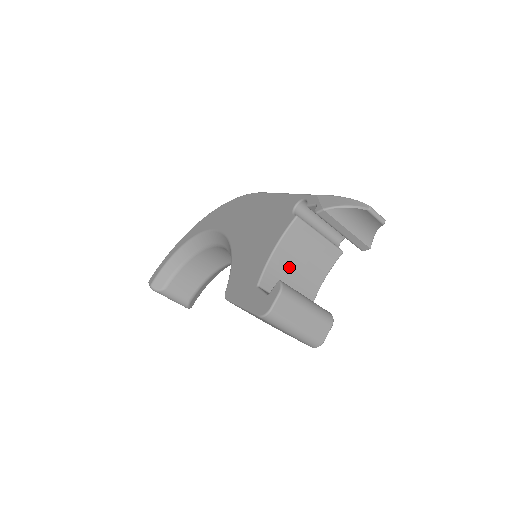
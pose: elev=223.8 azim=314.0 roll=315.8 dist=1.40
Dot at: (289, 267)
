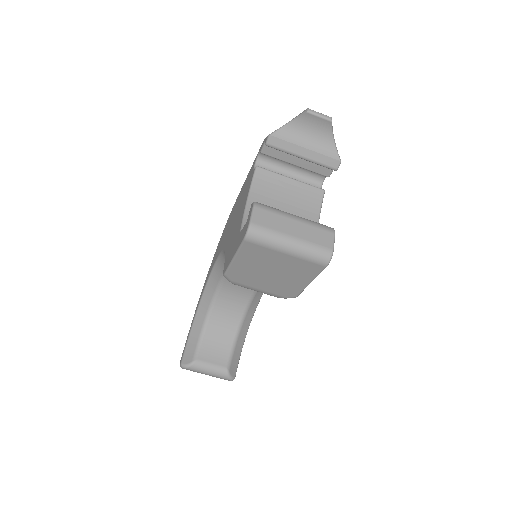
Dot at: occluded
